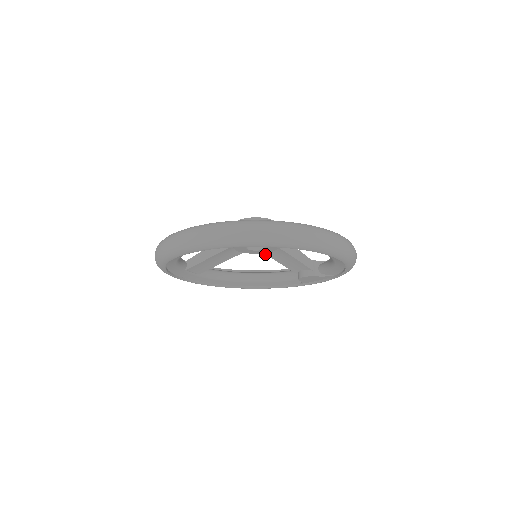
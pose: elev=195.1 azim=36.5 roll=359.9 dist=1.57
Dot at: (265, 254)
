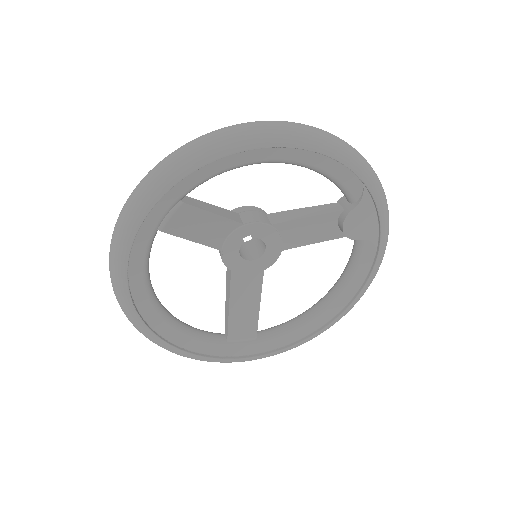
Dot at: occluded
